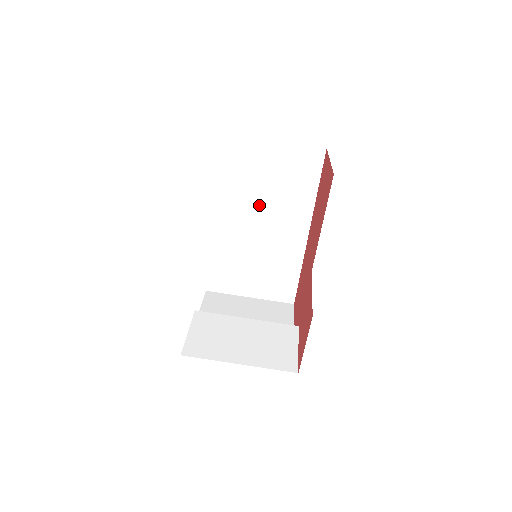
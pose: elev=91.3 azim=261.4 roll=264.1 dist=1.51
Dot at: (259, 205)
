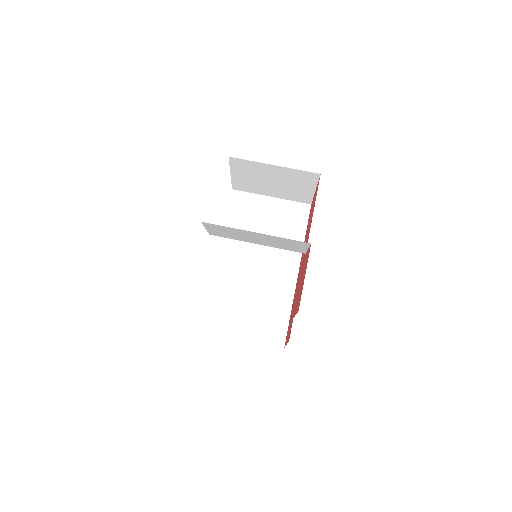
Dot at: (257, 246)
